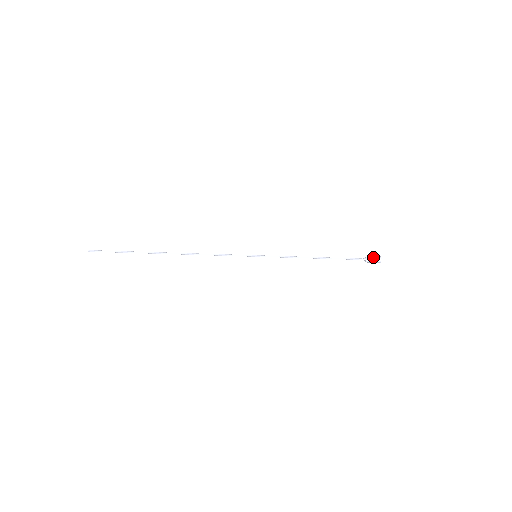
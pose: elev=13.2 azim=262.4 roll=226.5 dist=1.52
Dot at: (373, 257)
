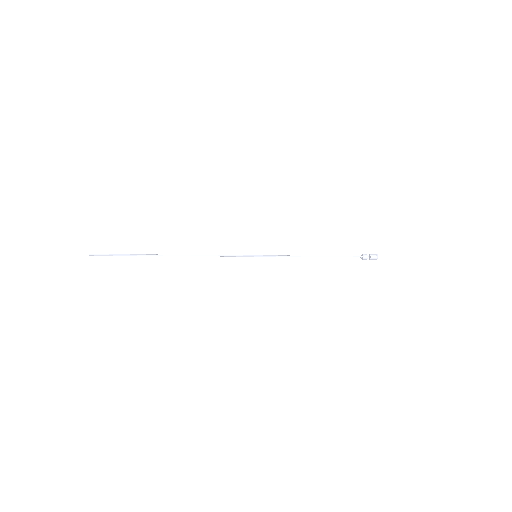
Dot at: (369, 254)
